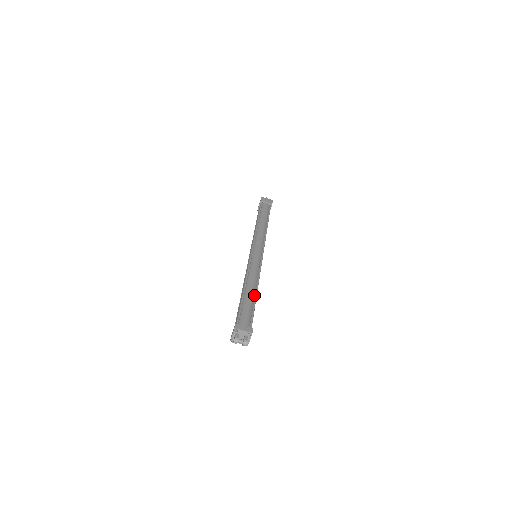
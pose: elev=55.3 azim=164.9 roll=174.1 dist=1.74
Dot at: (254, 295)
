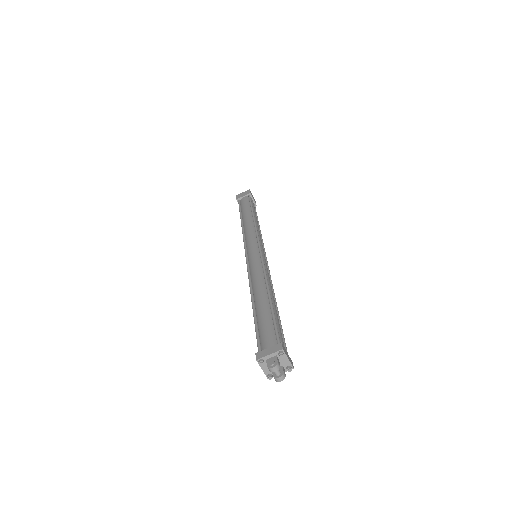
Dot at: occluded
